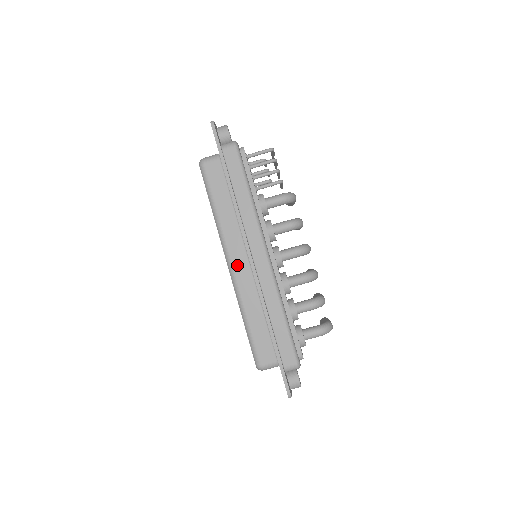
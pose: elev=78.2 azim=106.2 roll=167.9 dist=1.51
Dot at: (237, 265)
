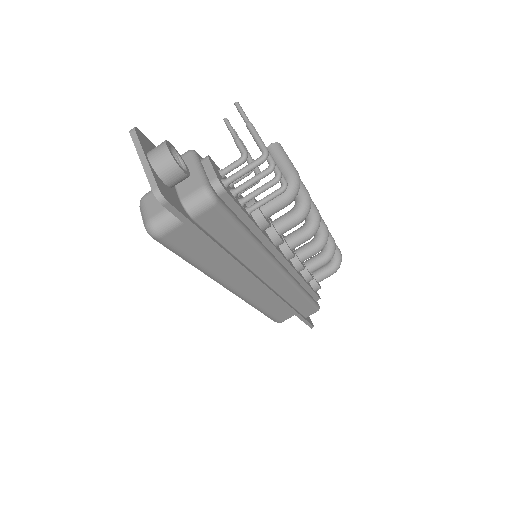
Dot at: (244, 289)
